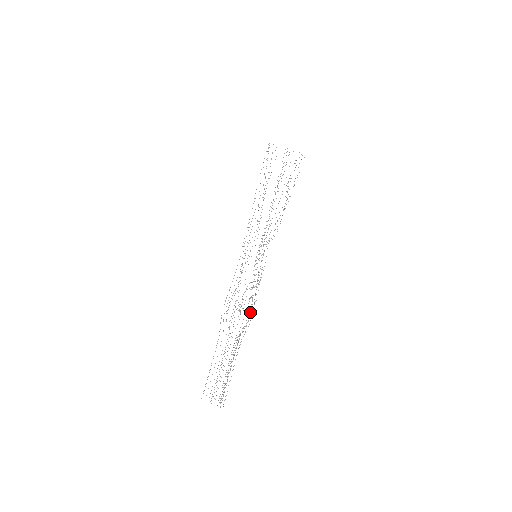
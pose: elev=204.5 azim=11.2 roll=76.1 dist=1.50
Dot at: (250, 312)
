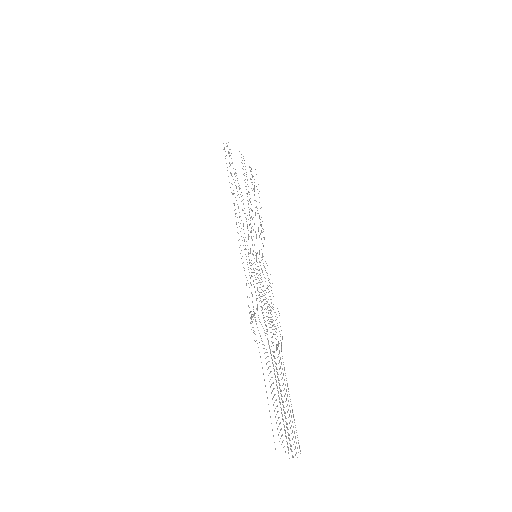
Dot at: occluded
